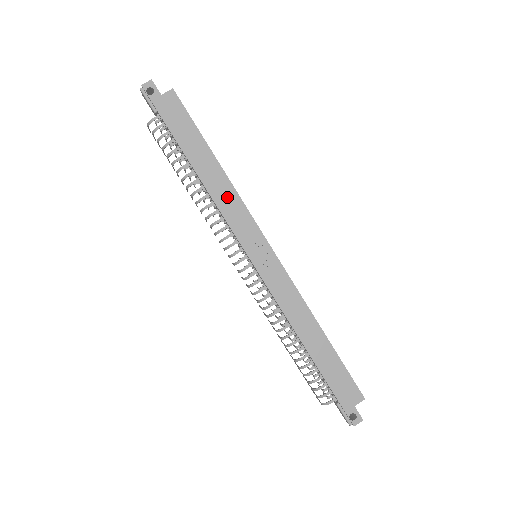
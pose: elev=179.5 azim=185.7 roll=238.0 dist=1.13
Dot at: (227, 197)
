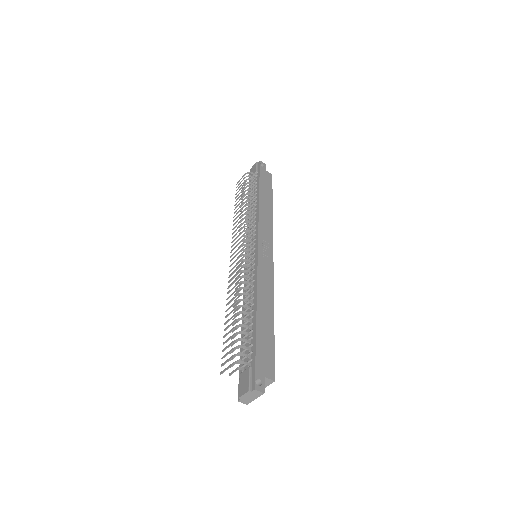
Dot at: (267, 218)
